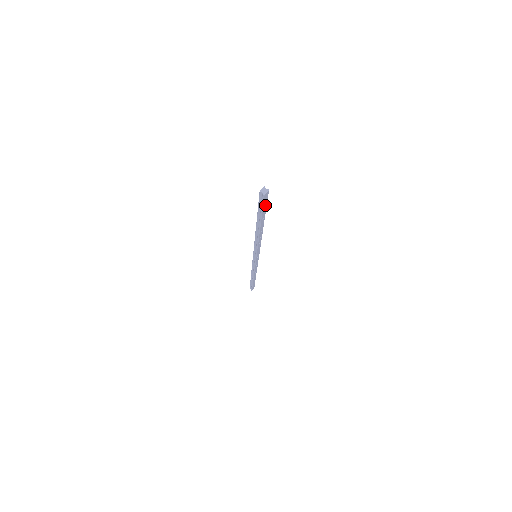
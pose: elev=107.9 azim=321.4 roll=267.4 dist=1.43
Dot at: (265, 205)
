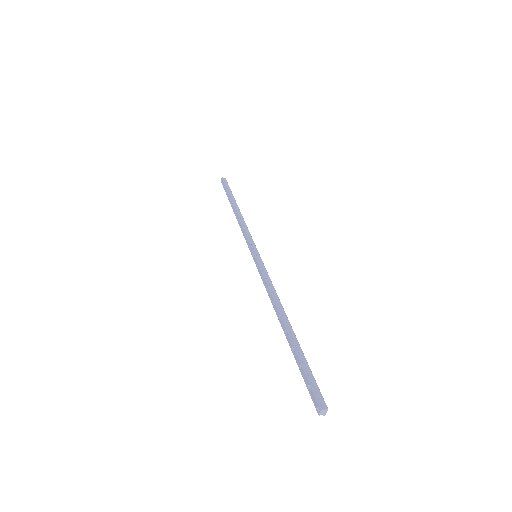
Dot at: (312, 379)
